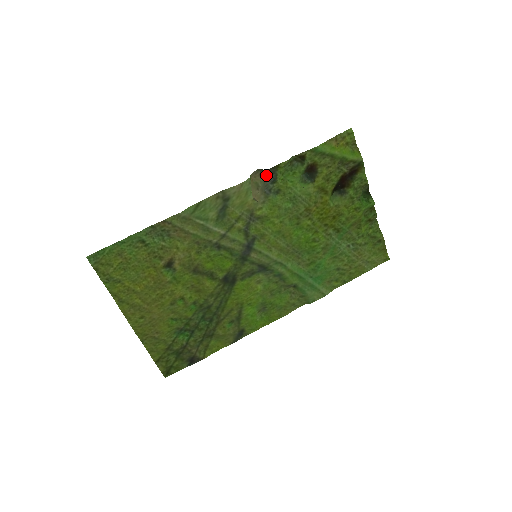
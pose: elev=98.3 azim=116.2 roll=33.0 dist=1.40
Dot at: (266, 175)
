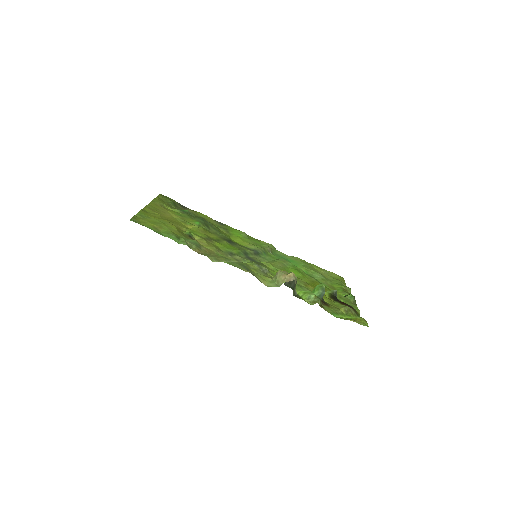
Dot at: occluded
